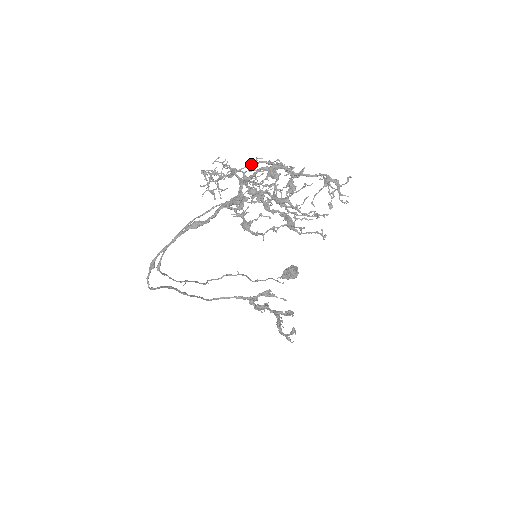
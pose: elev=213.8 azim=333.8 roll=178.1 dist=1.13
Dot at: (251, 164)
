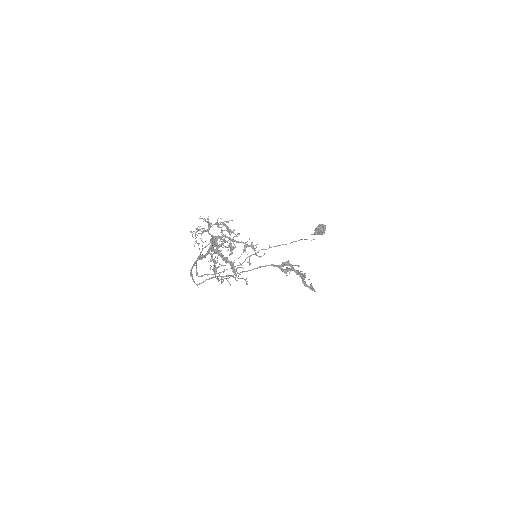
Dot at: (216, 223)
